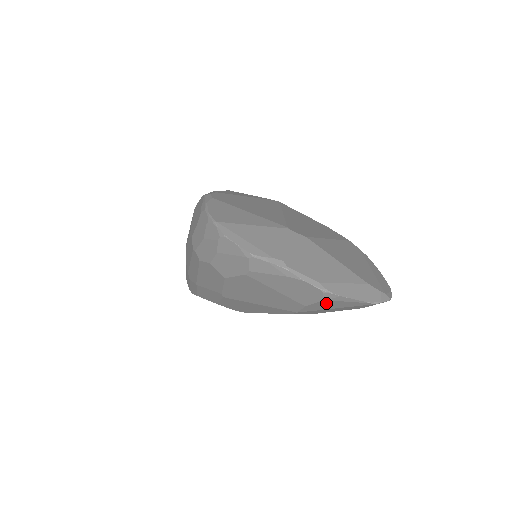
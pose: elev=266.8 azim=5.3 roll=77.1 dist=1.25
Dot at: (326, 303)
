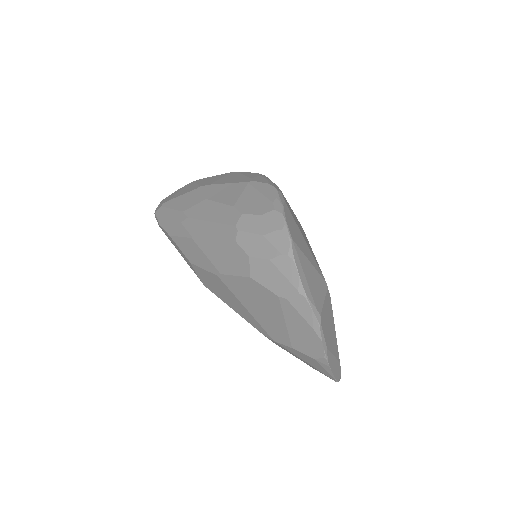
Dot at: (311, 359)
